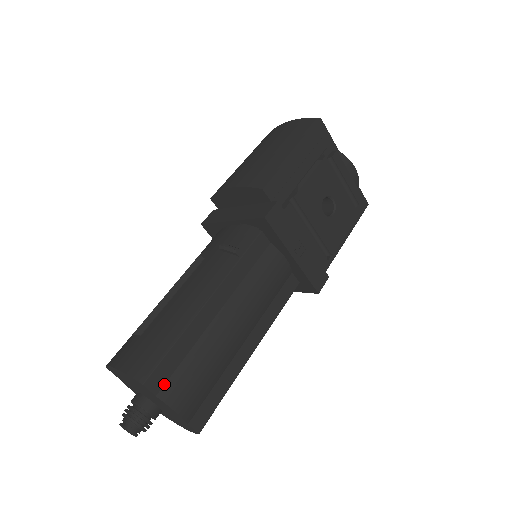
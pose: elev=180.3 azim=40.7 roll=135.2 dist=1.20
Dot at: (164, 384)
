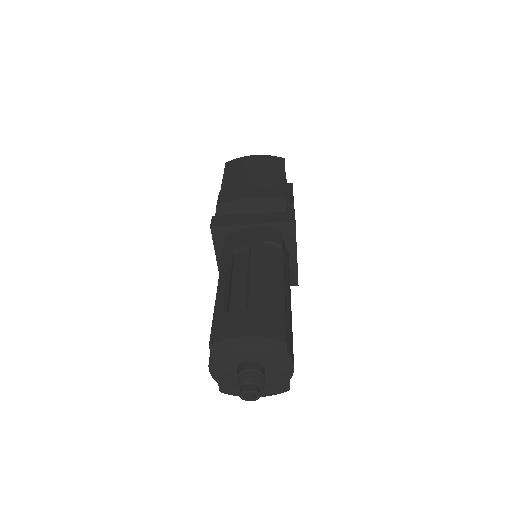
Dot at: (287, 344)
